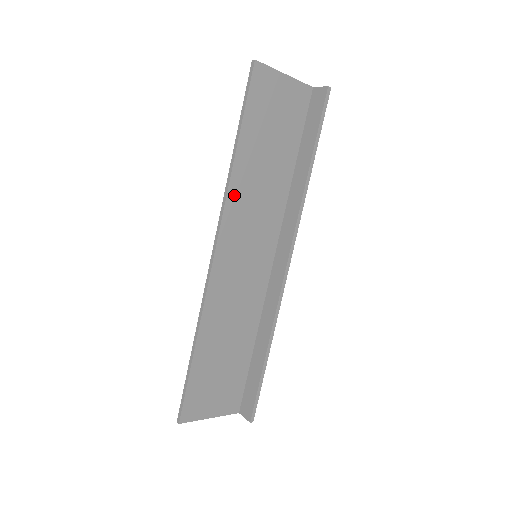
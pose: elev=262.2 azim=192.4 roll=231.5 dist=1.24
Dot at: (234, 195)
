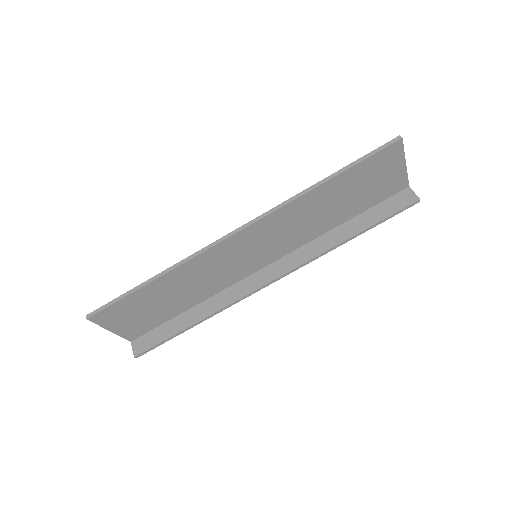
Dot at: (290, 208)
